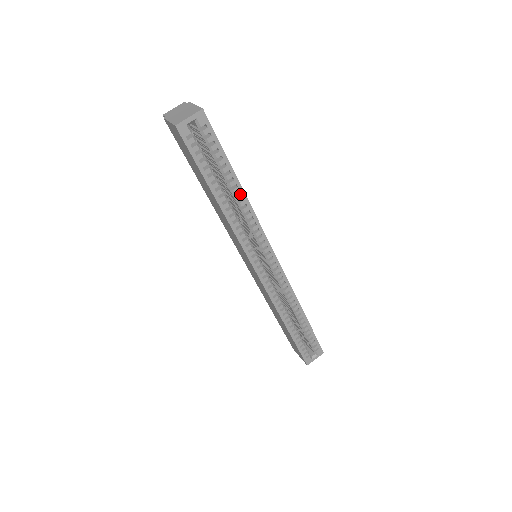
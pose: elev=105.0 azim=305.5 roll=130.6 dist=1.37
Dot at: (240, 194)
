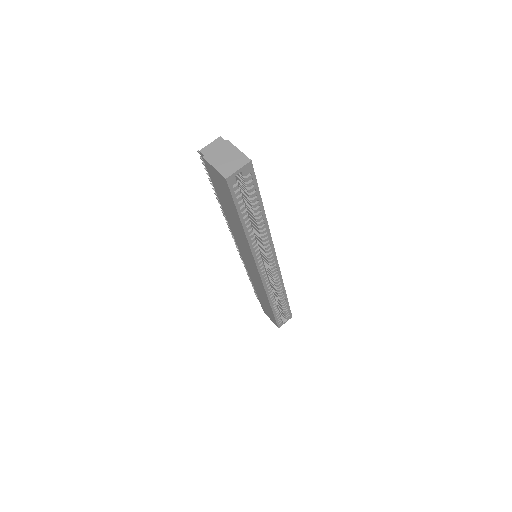
Dot at: (263, 221)
